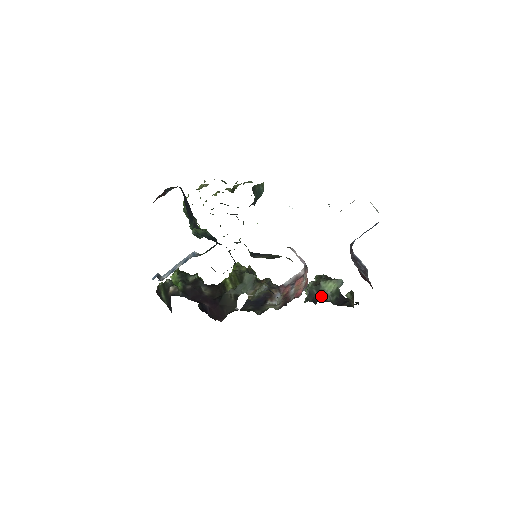
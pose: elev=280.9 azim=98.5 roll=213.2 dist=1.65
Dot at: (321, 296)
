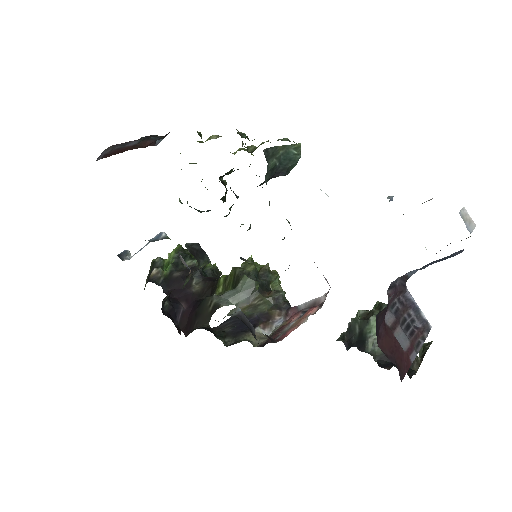
Dot at: (361, 339)
